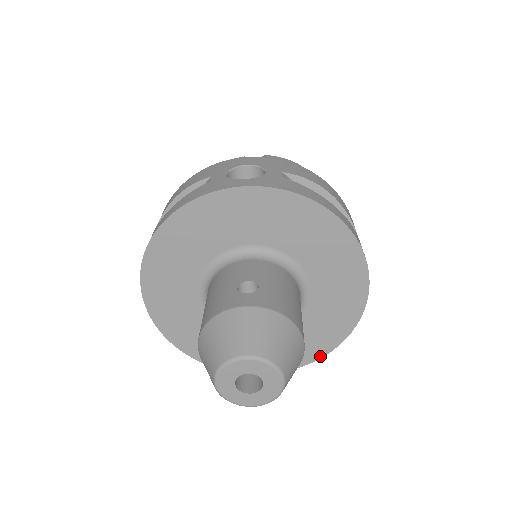
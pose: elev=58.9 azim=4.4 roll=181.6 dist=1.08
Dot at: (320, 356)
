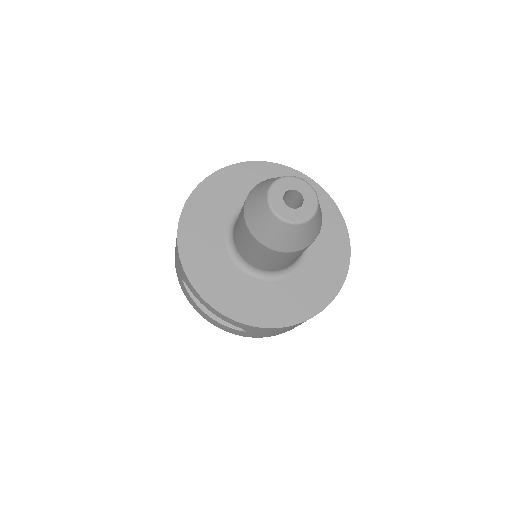
Dot at: (327, 303)
